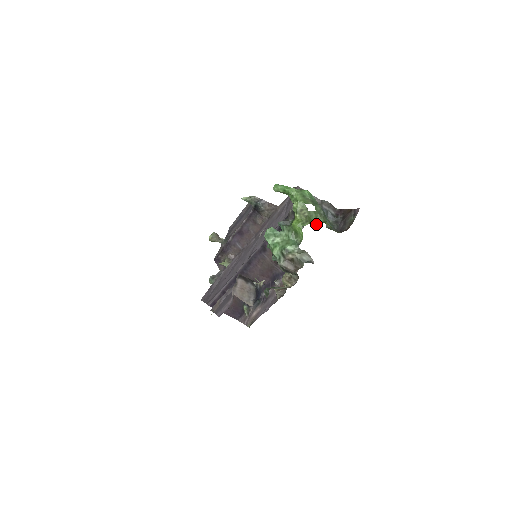
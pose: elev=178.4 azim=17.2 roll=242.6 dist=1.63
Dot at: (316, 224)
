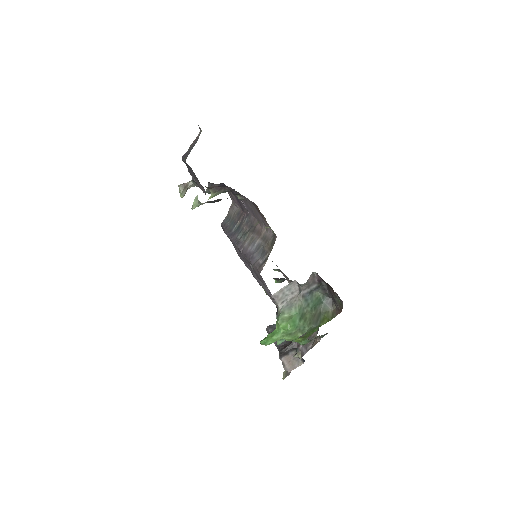
Dot at: (313, 331)
